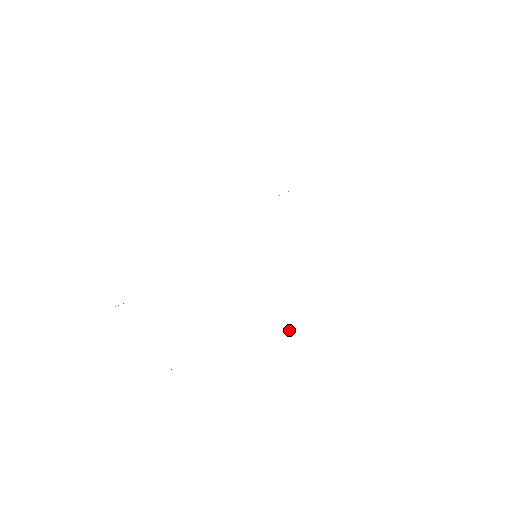
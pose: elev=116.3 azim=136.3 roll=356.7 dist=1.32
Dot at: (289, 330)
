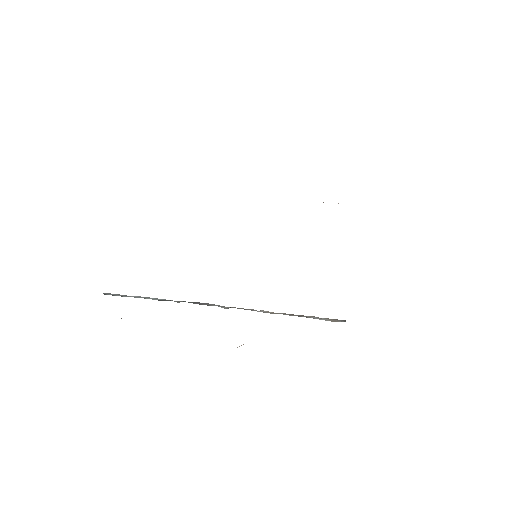
Dot at: (241, 345)
